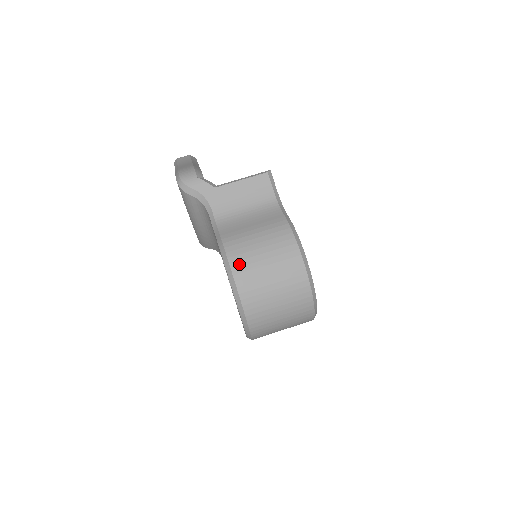
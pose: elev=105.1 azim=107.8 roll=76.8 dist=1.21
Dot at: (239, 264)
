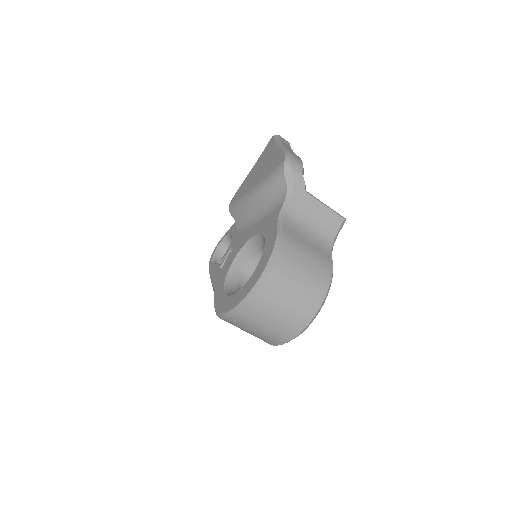
Dot at: (283, 263)
